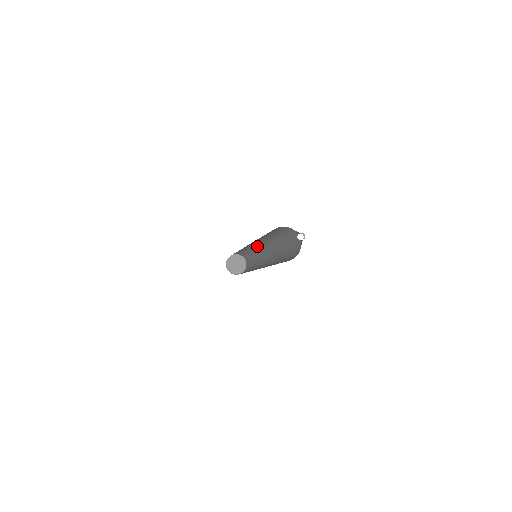
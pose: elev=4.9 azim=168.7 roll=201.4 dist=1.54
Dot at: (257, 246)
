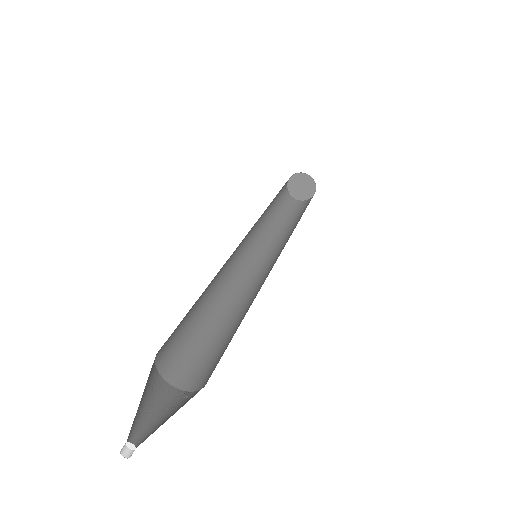
Dot at: occluded
